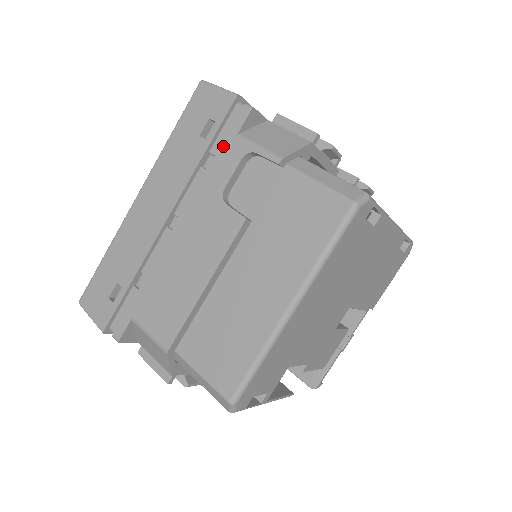
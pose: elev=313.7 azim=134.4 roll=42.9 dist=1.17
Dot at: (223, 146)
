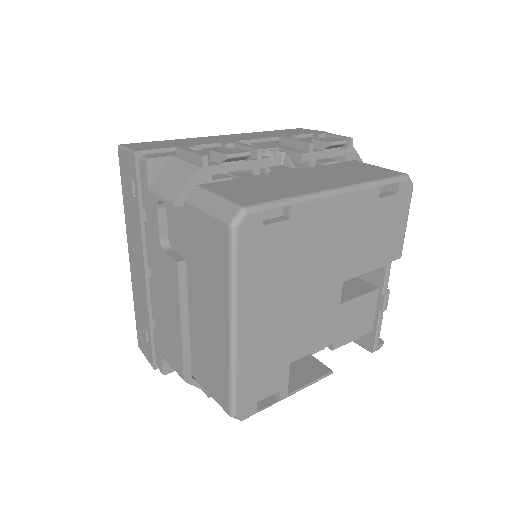
Dot at: (146, 201)
